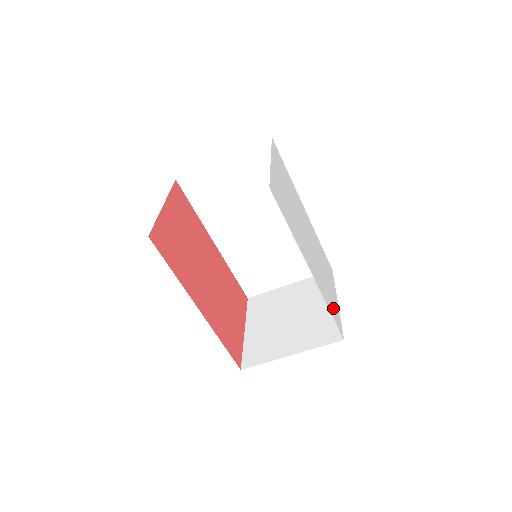
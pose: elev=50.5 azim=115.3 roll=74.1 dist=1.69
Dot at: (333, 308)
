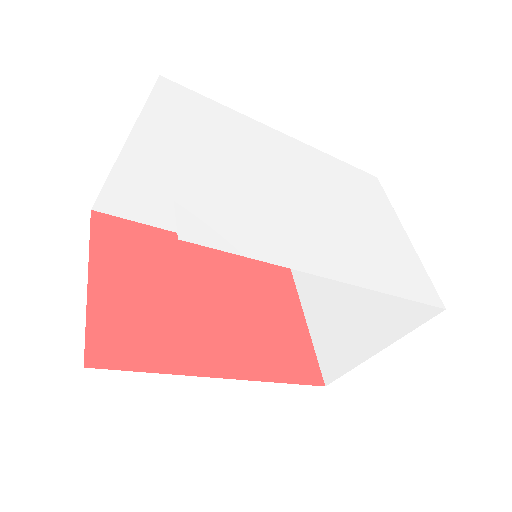
Dot at: (406, 274)
